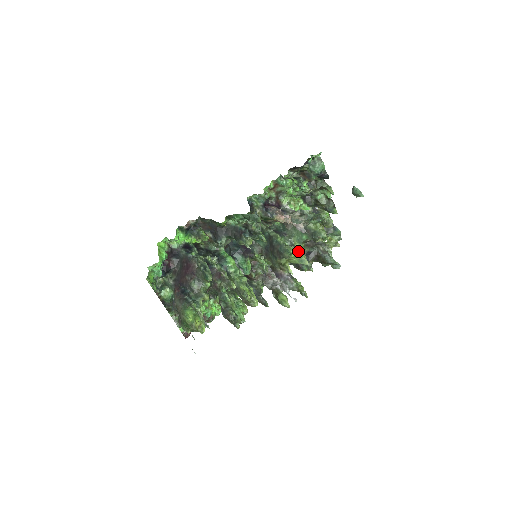
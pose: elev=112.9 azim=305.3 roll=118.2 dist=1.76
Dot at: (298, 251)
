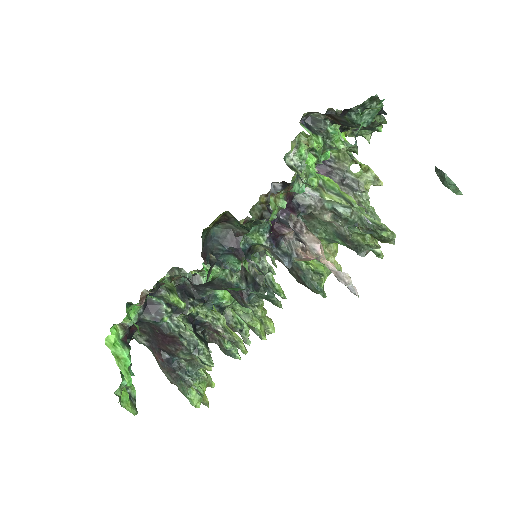
Dot at: (328, 256)
